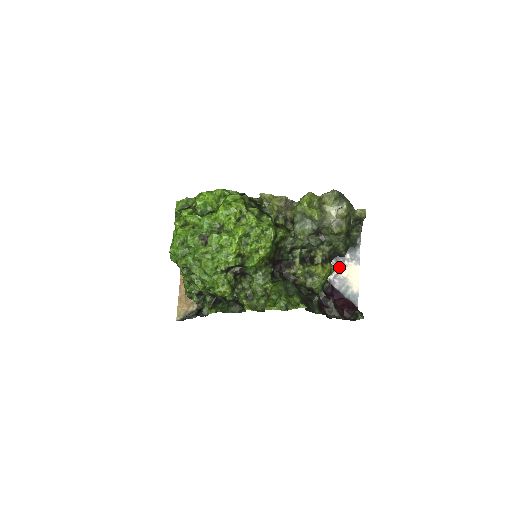
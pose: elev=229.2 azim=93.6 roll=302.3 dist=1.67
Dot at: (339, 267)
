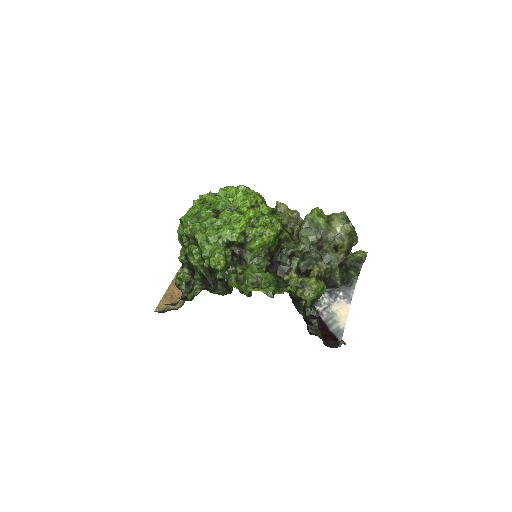
Dot at: (330, 301)
